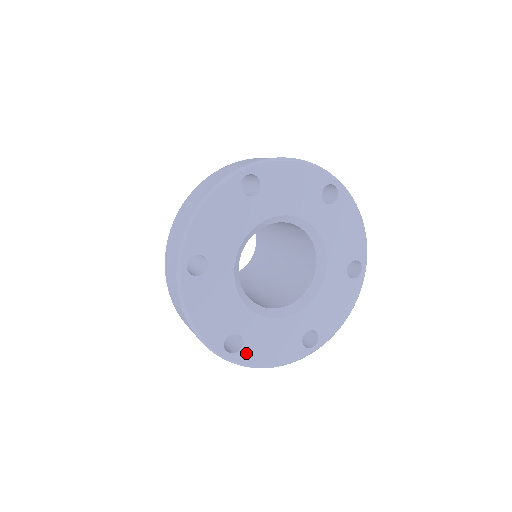
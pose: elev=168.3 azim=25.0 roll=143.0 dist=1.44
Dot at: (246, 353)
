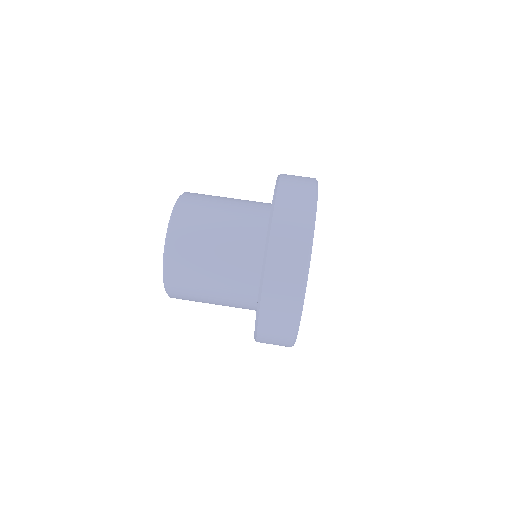
Dot at: occluded
